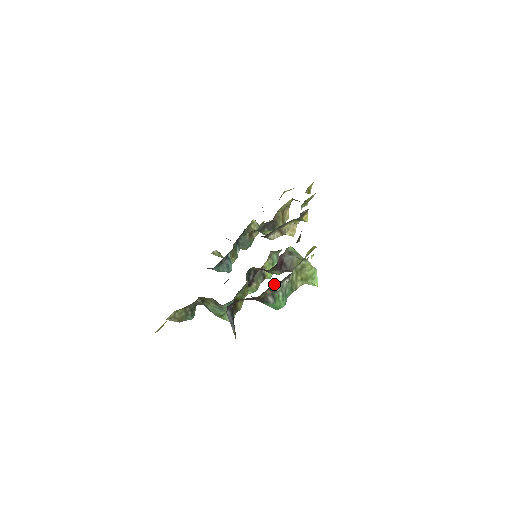
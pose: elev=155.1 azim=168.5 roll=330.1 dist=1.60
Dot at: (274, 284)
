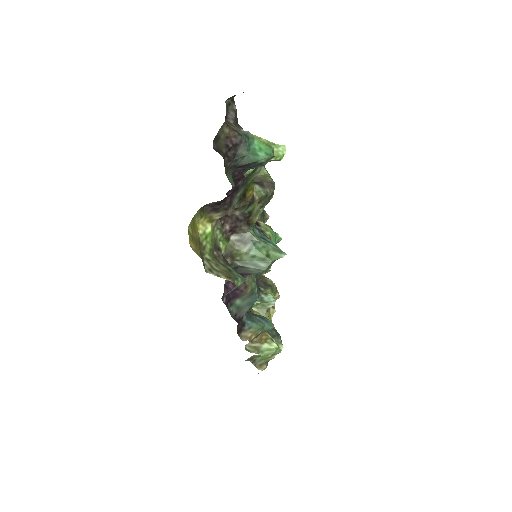
Dot at: (227, 118)
